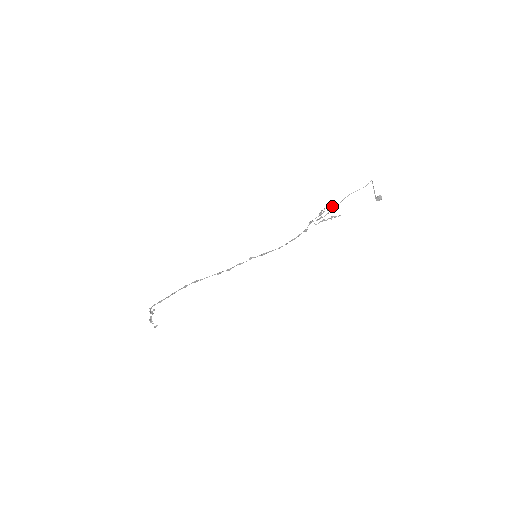
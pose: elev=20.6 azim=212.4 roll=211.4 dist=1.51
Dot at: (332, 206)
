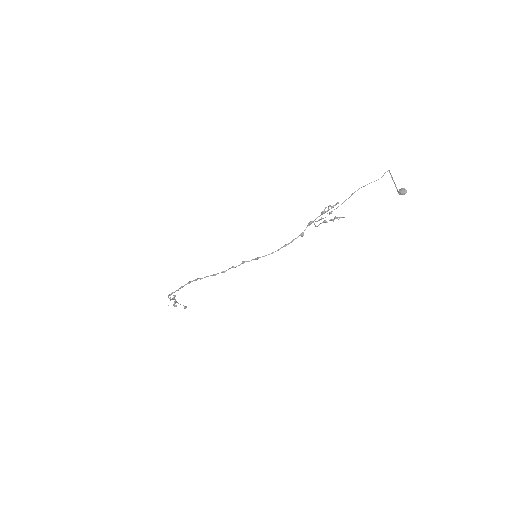
Dot at: (337, 203)
